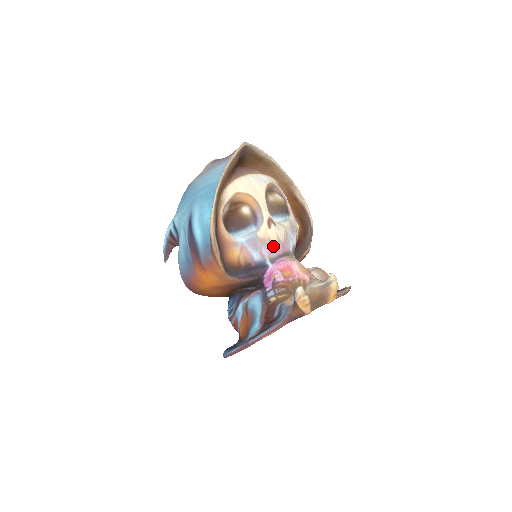
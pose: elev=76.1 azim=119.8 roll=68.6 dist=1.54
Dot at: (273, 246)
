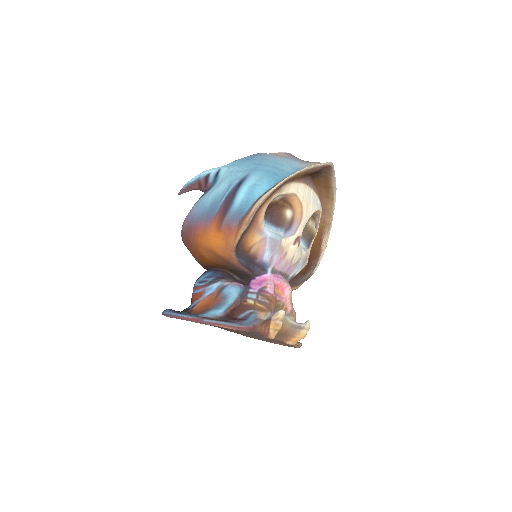
Dot at: (284, 260)
